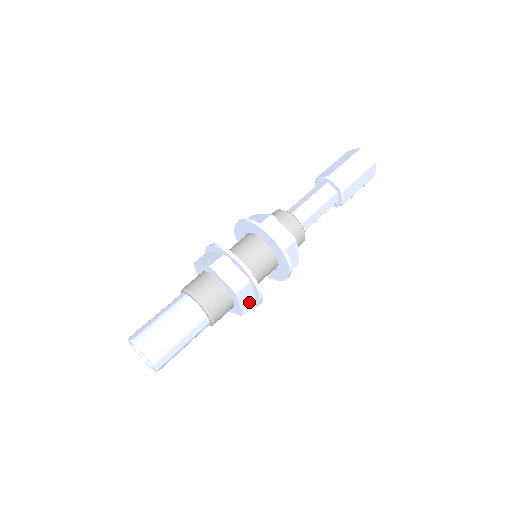
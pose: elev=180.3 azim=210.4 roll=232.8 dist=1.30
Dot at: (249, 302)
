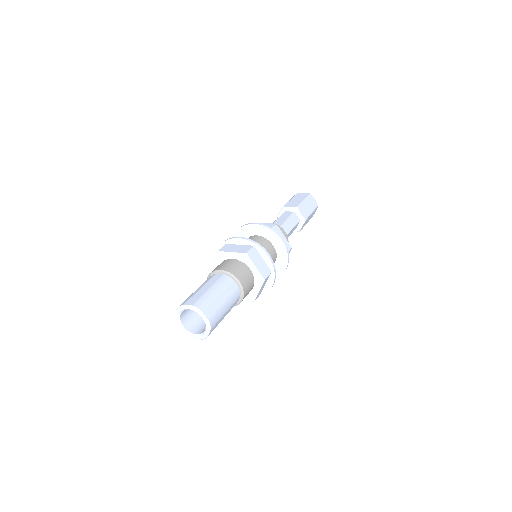
Dot at: (261, 291)
